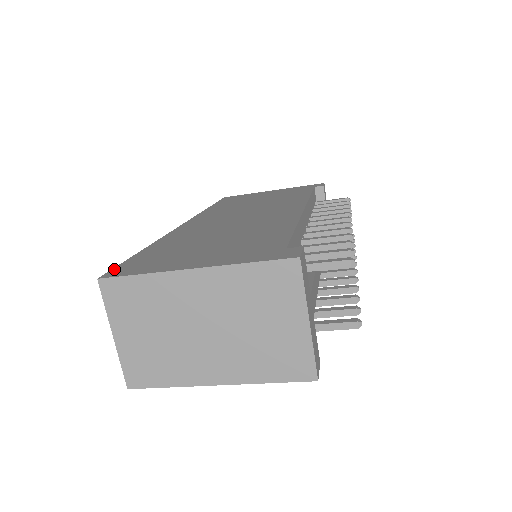
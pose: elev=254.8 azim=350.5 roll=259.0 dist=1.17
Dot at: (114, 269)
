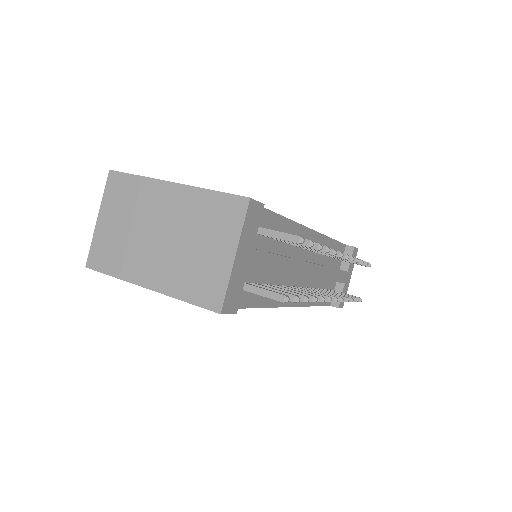
Dot at: occluded
